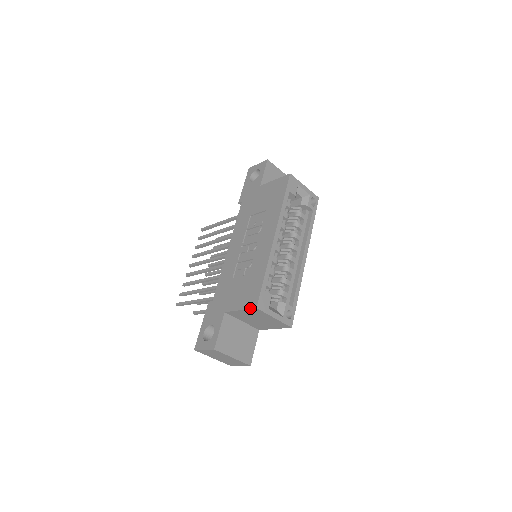
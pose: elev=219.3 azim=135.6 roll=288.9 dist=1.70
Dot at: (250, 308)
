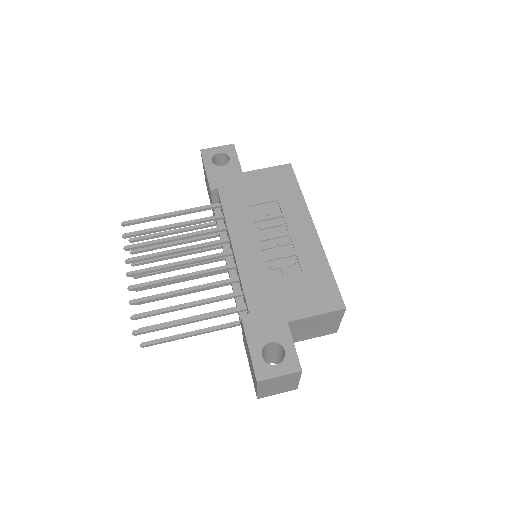
Dot at: (335, 310)
